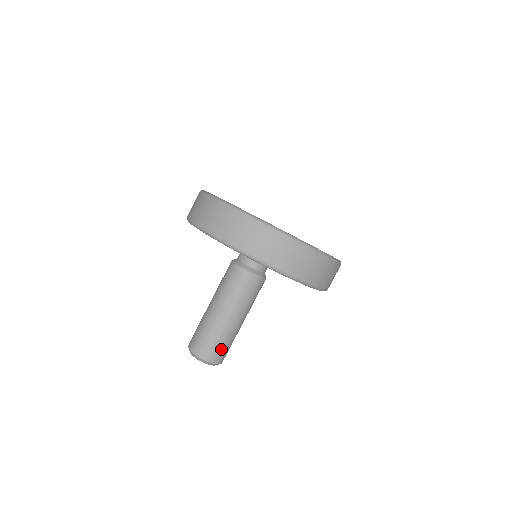
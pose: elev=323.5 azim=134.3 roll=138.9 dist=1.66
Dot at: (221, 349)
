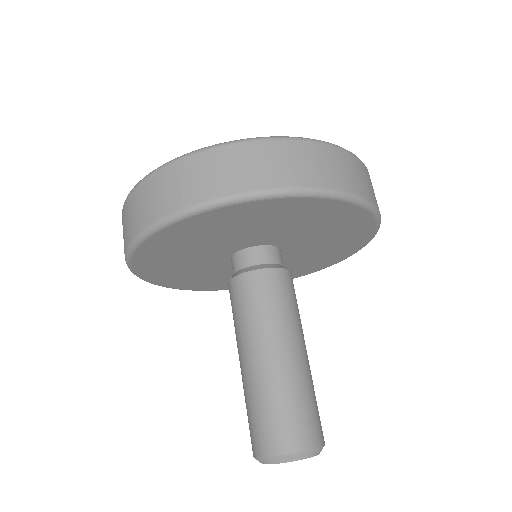
Dot at: (318, 413)
